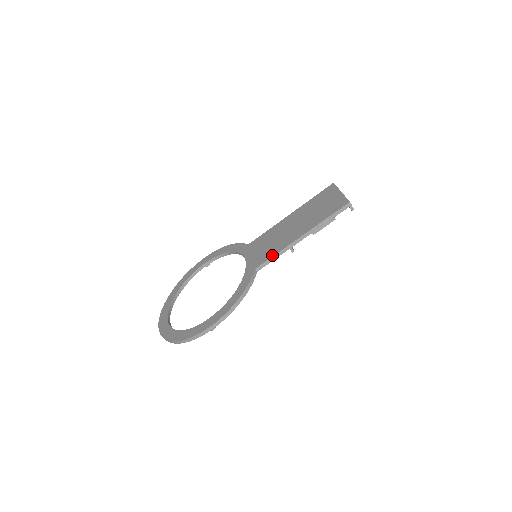
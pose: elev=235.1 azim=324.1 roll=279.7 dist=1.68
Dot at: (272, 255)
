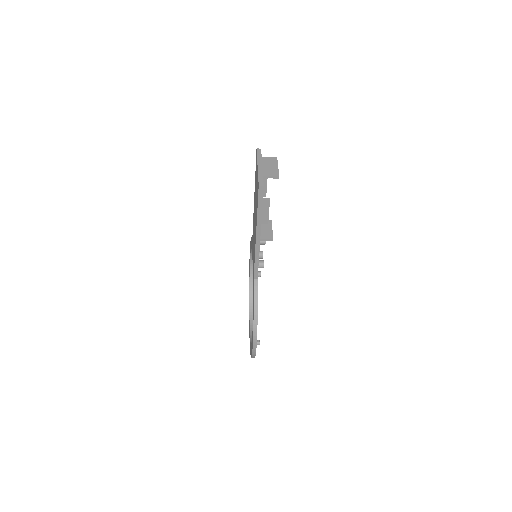
Dot at: (254, 261)
